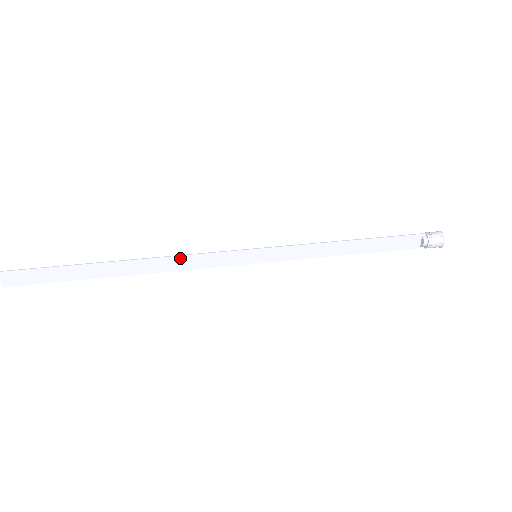
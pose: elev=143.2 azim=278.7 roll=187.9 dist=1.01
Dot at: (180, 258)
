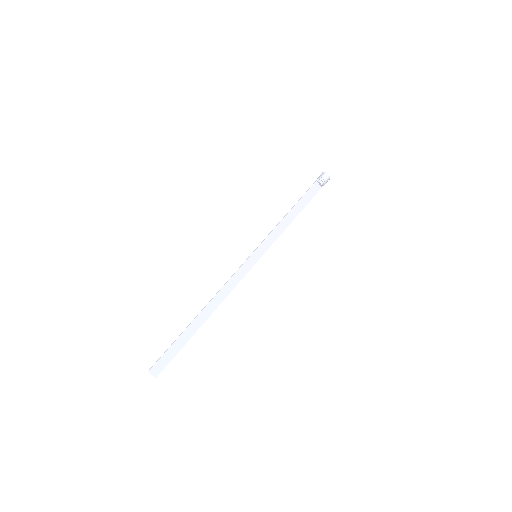
Dot at: (224, 288)
